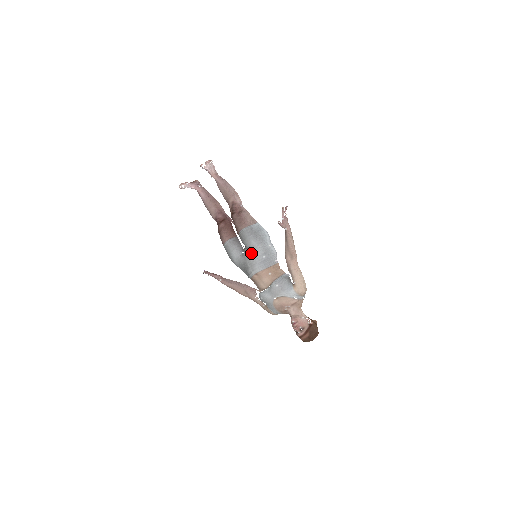
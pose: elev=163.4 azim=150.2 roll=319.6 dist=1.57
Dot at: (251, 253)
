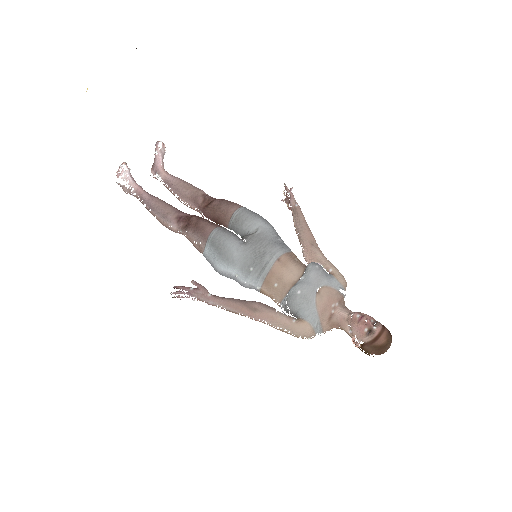
Dot at: (261, 235)
